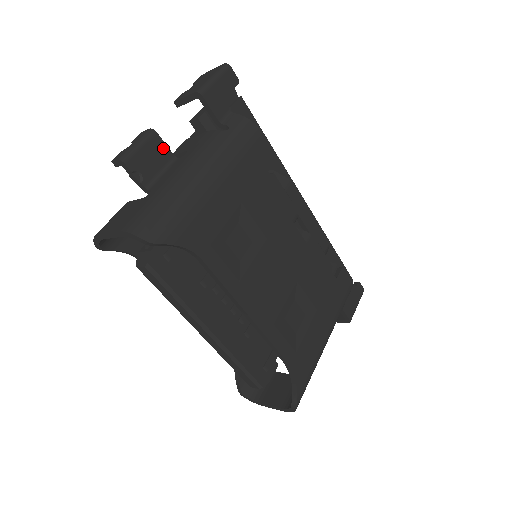
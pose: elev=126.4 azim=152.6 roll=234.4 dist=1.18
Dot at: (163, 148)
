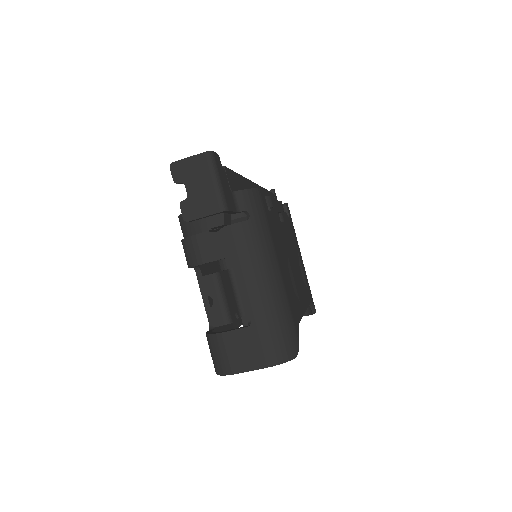
Dot at: (225, 276)
